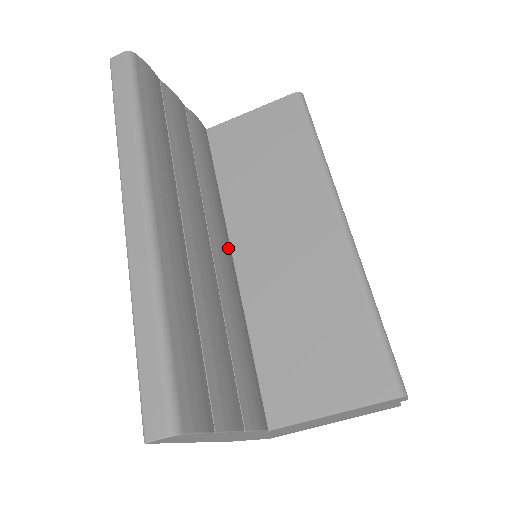
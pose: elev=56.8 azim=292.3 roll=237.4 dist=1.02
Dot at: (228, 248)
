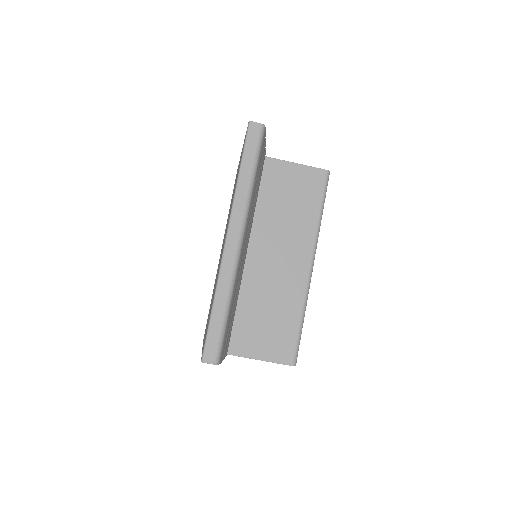
Dot at: occluded
